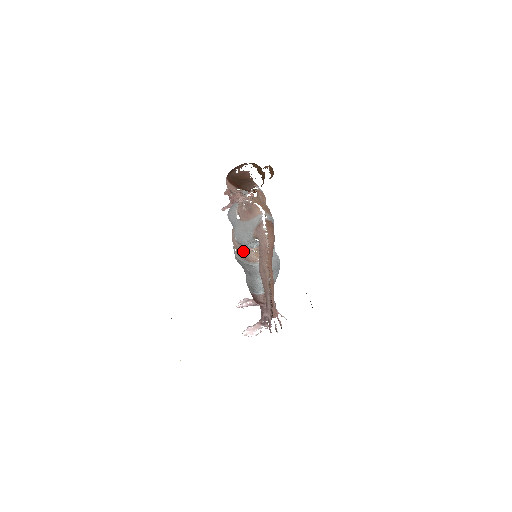
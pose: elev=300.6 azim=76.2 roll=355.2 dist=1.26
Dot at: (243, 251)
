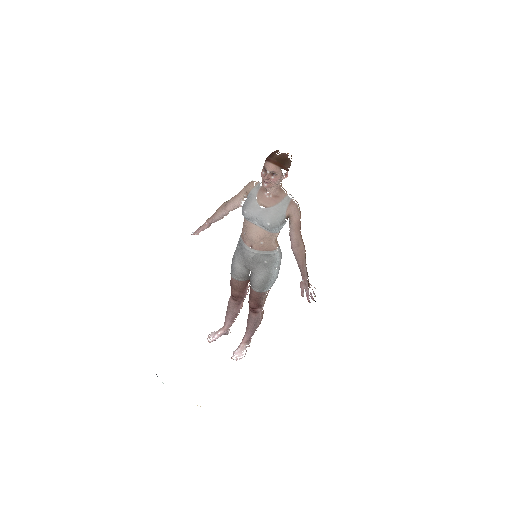
Dot at: (267, 240)
